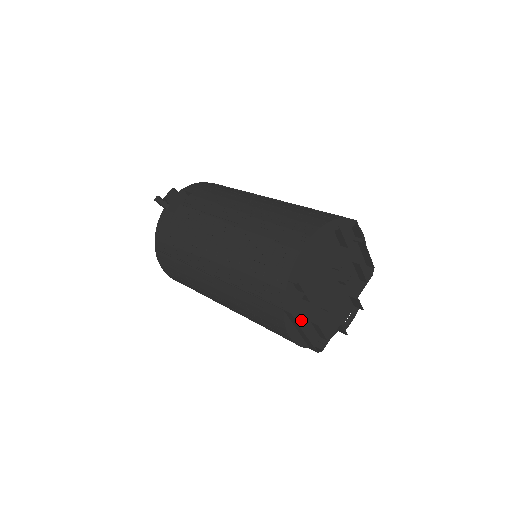
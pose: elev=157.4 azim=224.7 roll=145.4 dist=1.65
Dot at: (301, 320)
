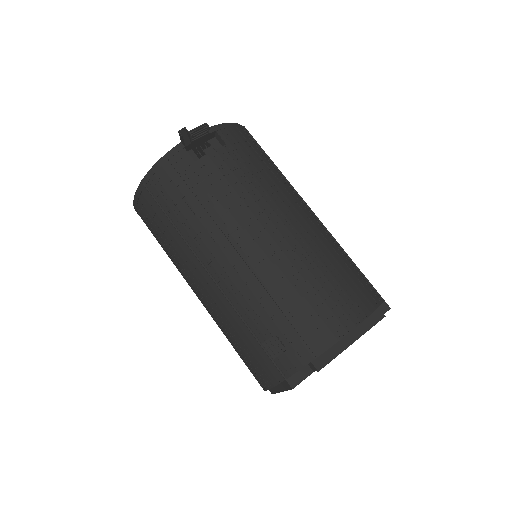
Dot at: occluded
